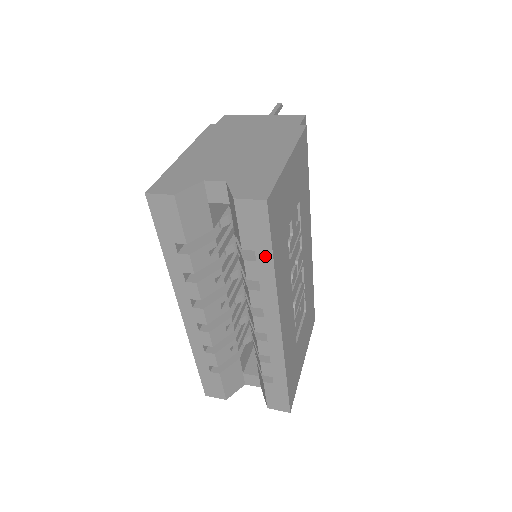
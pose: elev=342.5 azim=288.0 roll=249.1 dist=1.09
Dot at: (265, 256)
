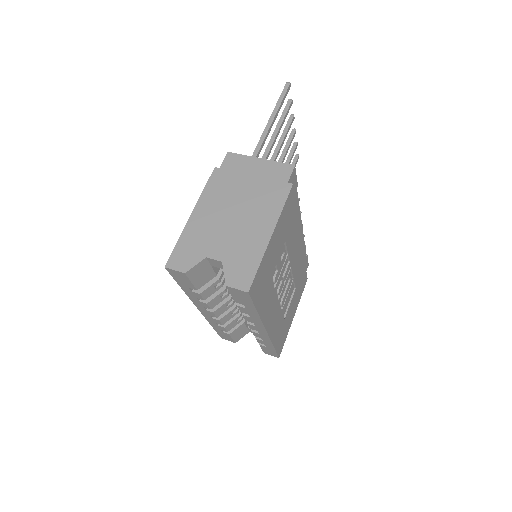
Dot at: (251, 308)
